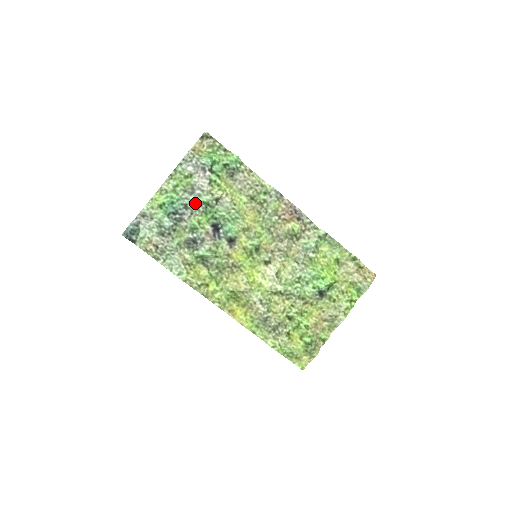
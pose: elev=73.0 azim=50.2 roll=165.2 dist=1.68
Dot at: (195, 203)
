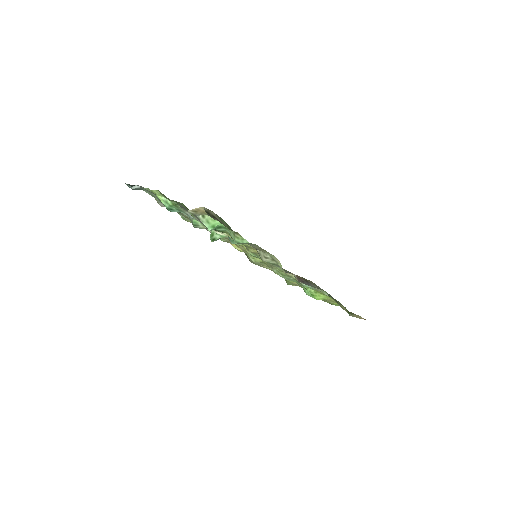
Dot at: occluded
